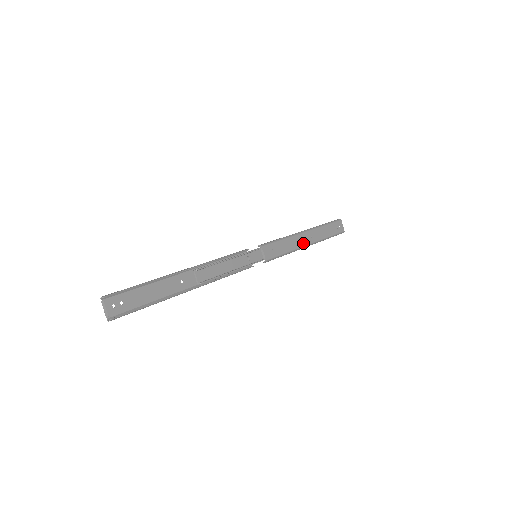
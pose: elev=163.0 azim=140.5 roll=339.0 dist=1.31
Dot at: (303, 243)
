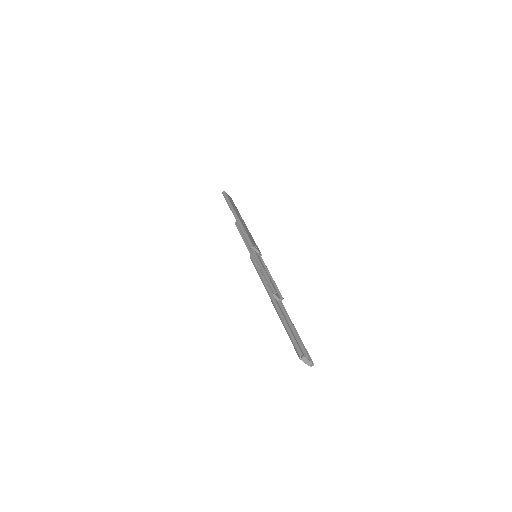
Dot at: (245, 225)
